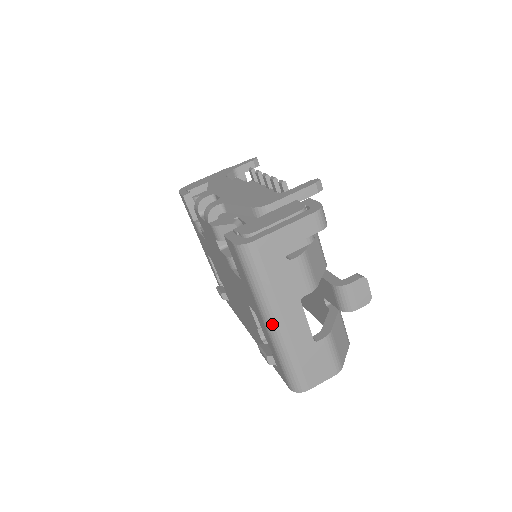
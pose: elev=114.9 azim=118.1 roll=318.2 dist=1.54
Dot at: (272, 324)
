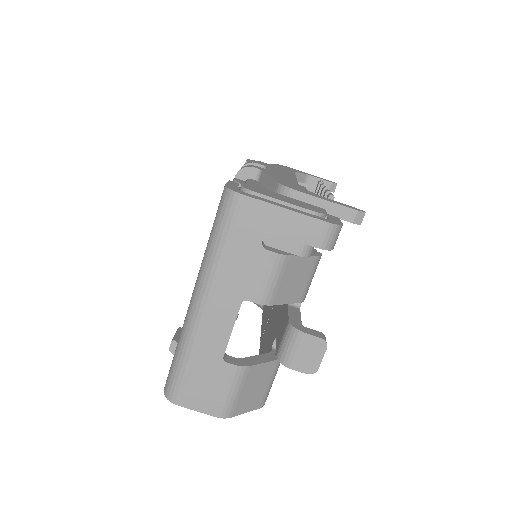
Dot at: (197, 300)
